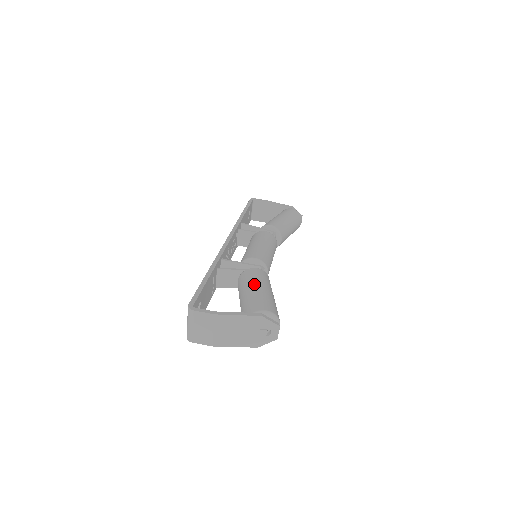
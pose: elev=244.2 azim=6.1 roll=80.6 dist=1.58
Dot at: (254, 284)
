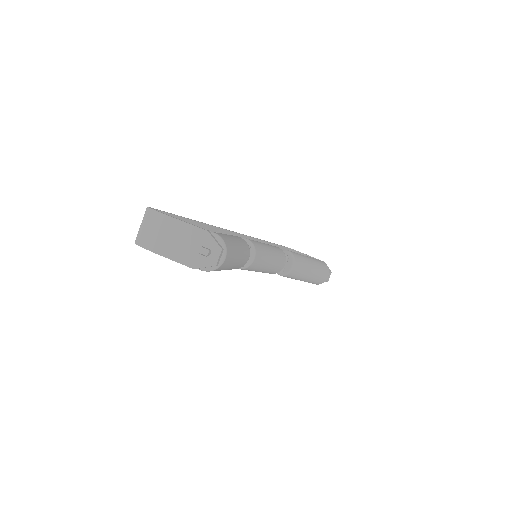
Dot at: occluded
